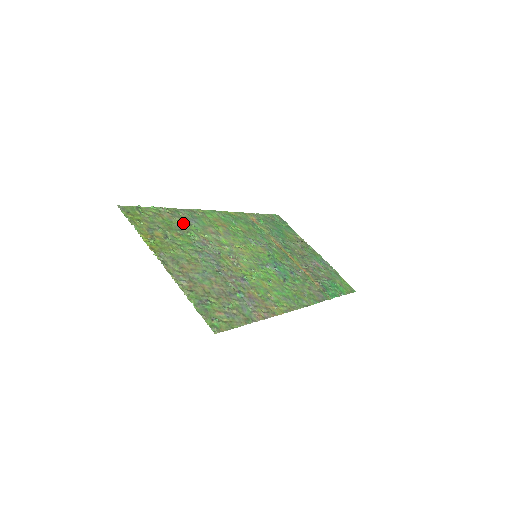
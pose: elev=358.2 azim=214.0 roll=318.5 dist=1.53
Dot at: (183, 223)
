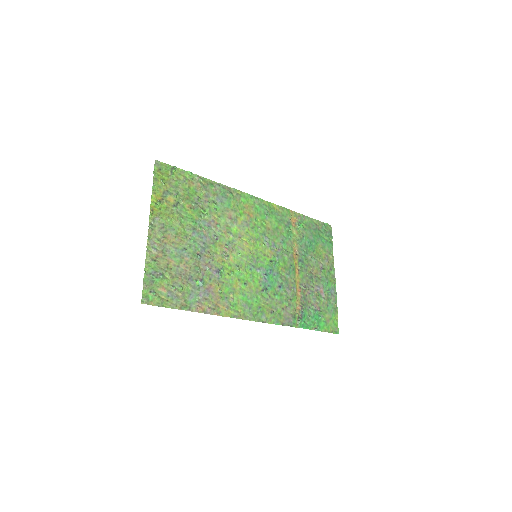
Dot at: (206, 198)
